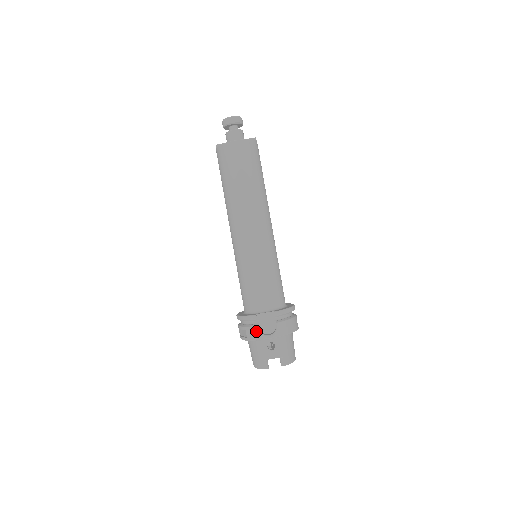
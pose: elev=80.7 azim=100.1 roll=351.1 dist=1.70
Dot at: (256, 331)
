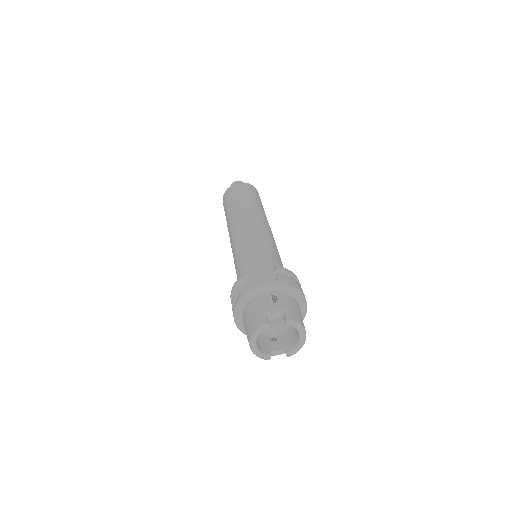
Dot at: (253, 281)
